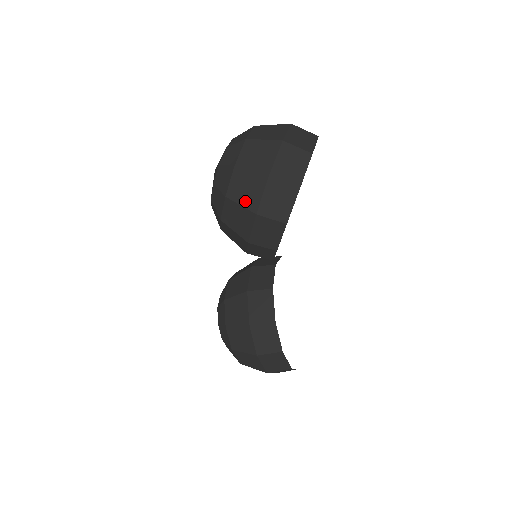
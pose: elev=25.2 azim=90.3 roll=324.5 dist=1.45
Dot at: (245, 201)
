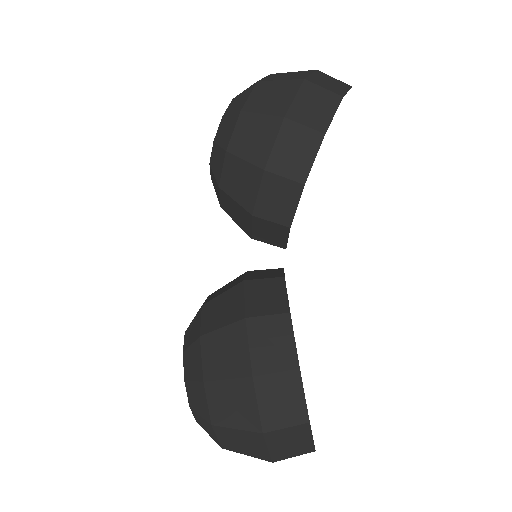
Dot at: (269, 108)
